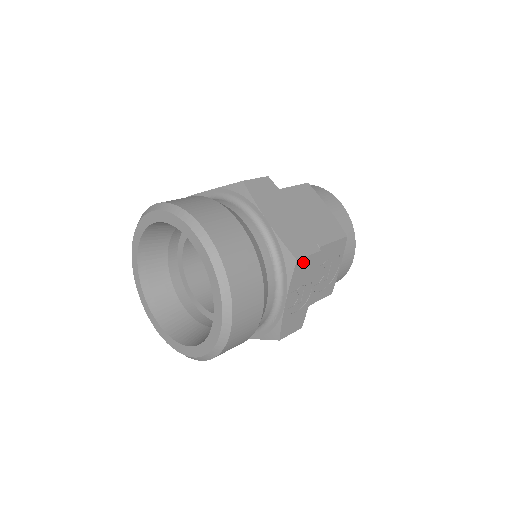
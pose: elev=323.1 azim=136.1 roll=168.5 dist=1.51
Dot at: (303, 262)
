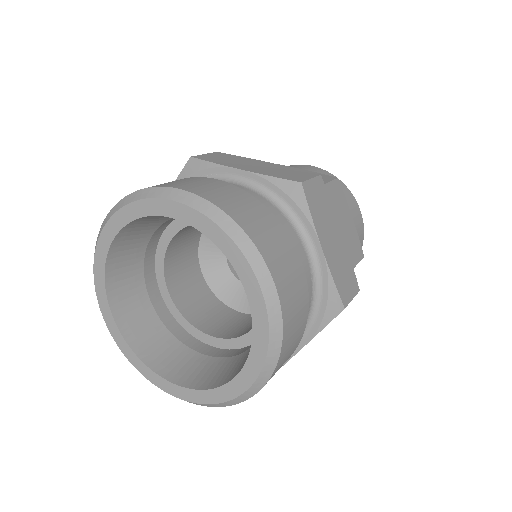
Dot at: occluded
